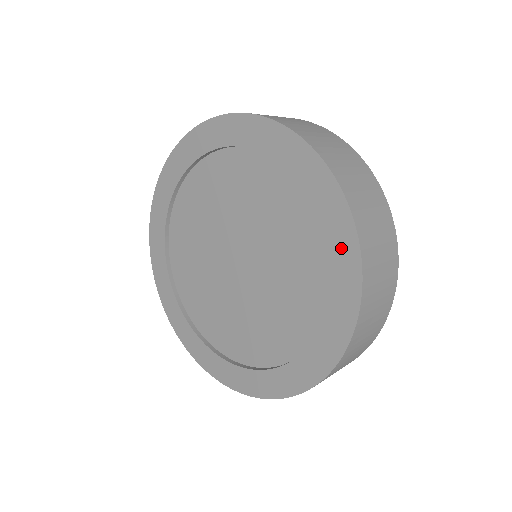
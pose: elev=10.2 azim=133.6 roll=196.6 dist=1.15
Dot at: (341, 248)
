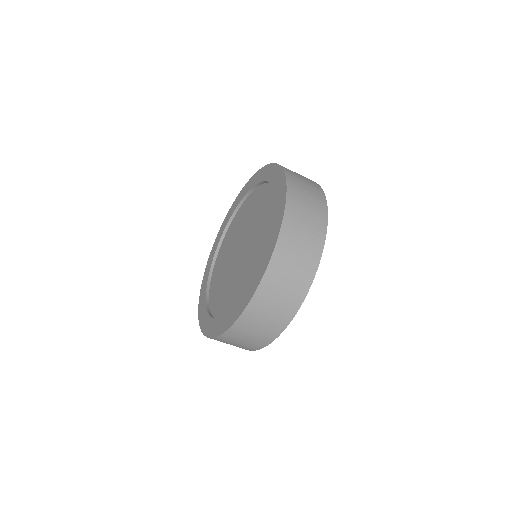
Dot at: (230, 318)
